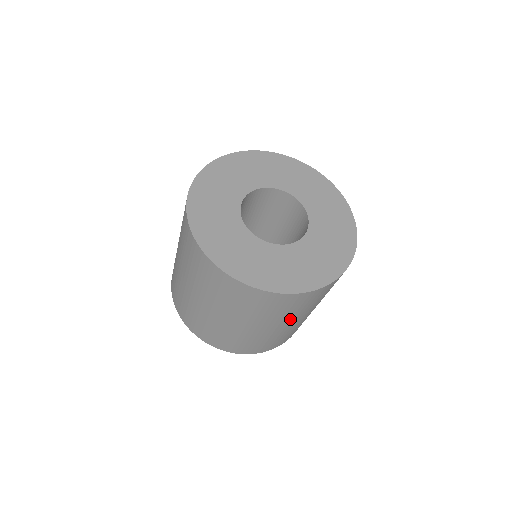
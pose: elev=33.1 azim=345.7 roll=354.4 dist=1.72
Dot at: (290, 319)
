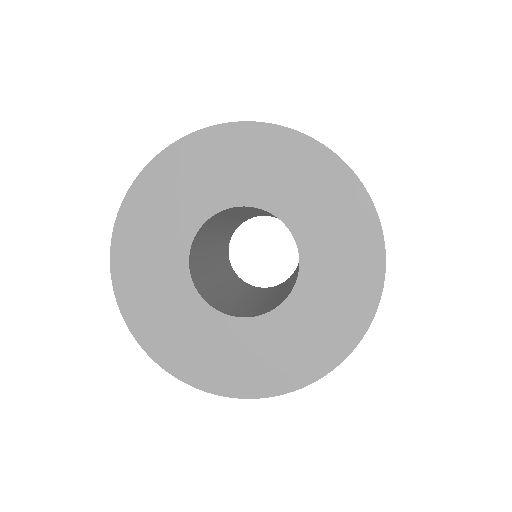
Dot at: occluded
